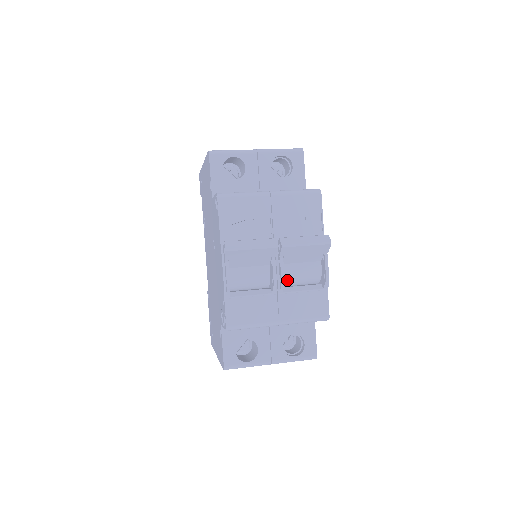
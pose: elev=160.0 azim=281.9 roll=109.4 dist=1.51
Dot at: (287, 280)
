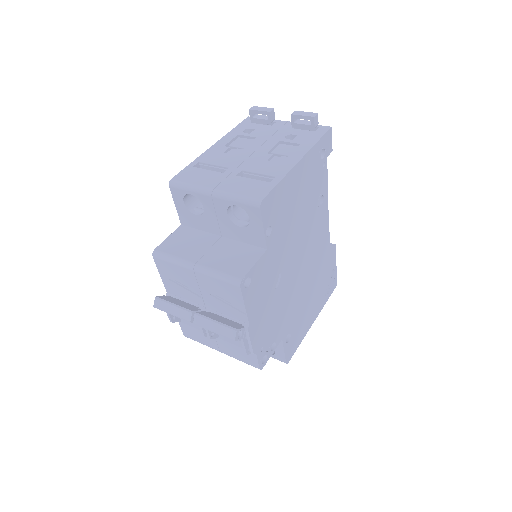
Dot at: occluded
